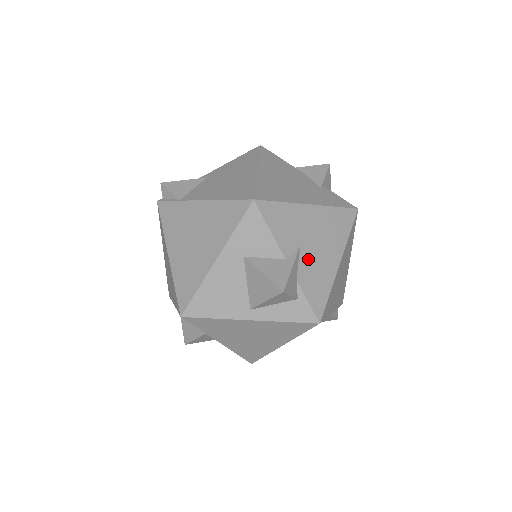
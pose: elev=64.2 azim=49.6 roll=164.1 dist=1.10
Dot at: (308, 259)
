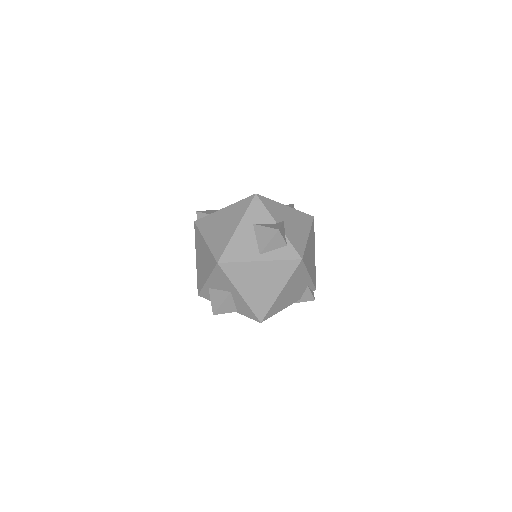
Dot at: (290, 228)
